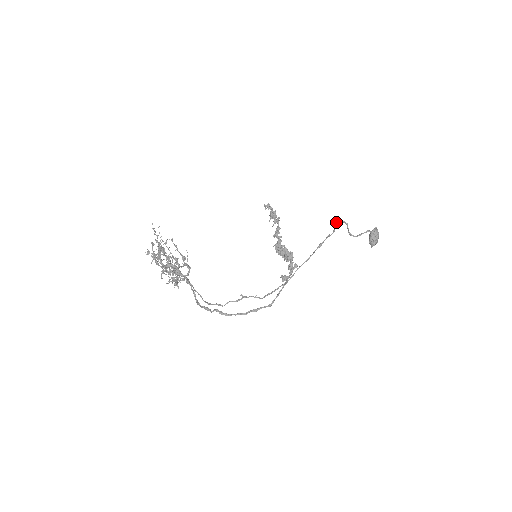
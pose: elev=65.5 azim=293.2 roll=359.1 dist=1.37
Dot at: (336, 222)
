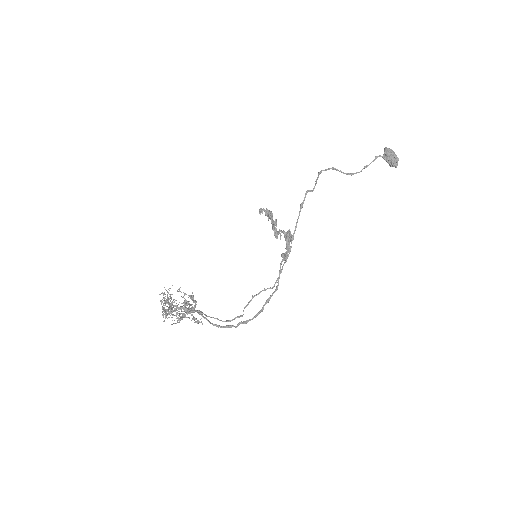
Dot at: occluded
